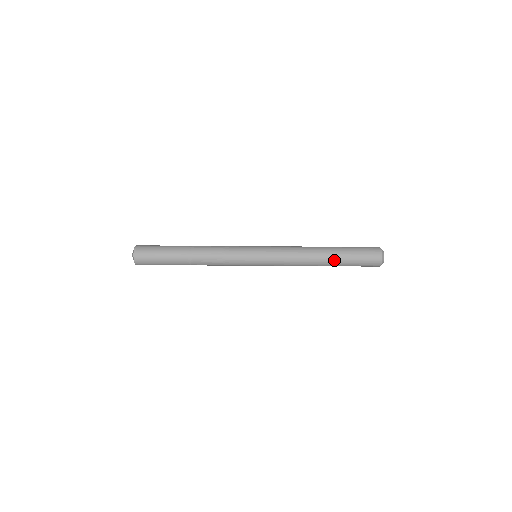
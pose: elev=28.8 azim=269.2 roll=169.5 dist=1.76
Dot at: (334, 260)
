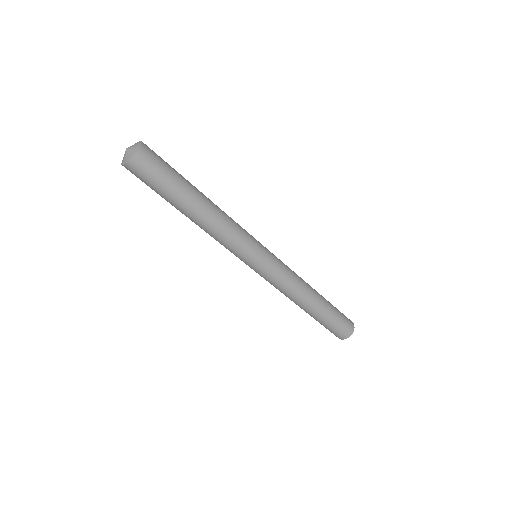
Dot at: (320, 310)
